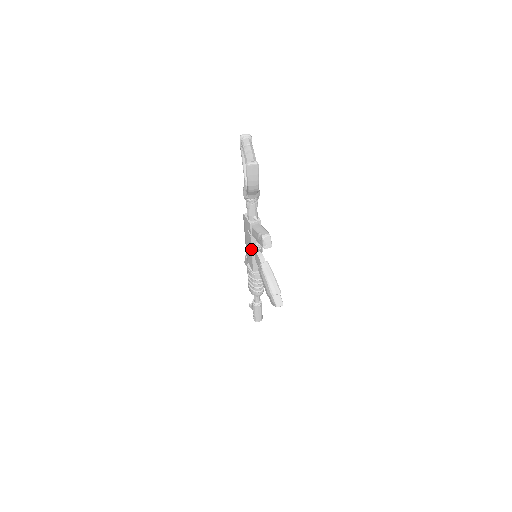
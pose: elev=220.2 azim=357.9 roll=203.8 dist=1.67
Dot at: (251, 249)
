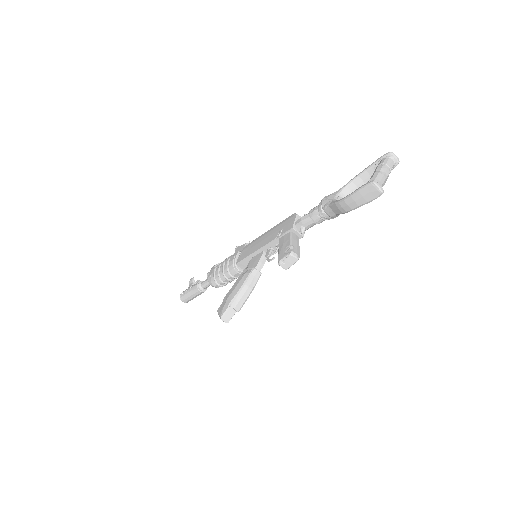
Dot at: (262, 246)
